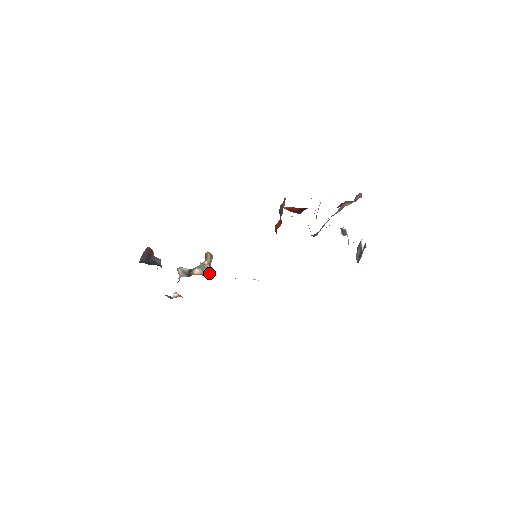
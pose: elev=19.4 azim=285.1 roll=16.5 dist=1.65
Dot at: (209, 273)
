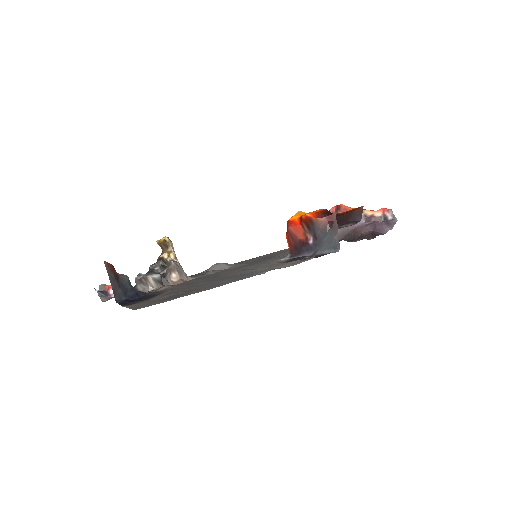
Dot at: (184, 272)
